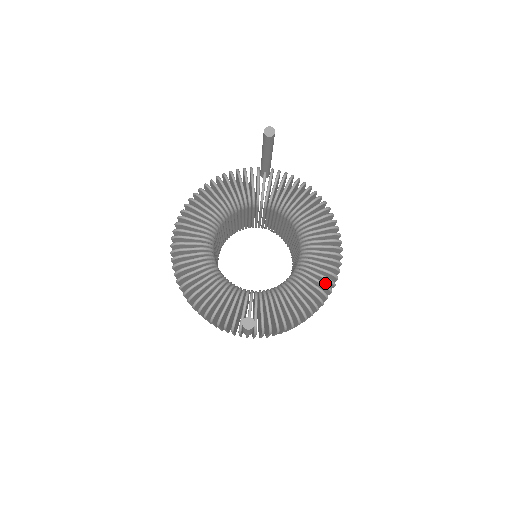
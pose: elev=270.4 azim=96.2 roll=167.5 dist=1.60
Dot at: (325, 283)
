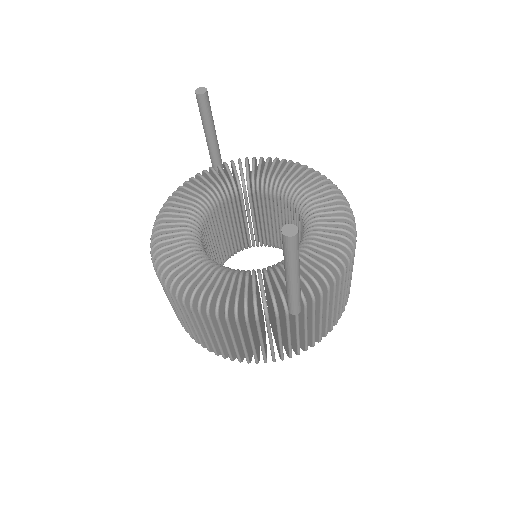
Dot at: occluded
